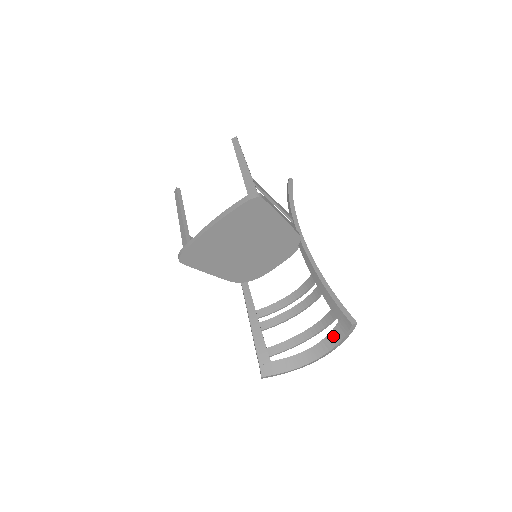
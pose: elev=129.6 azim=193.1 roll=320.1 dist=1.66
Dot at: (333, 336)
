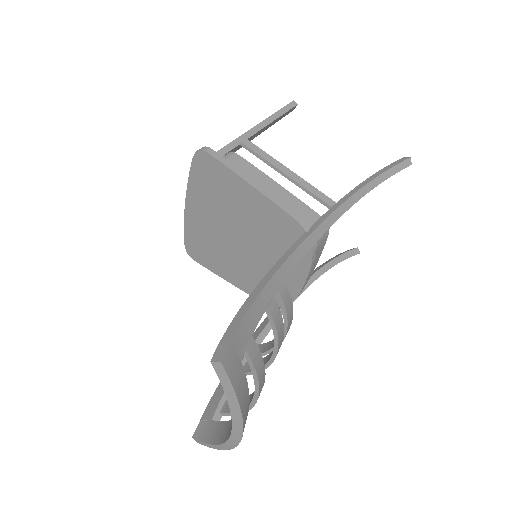
Dot at: occluded
